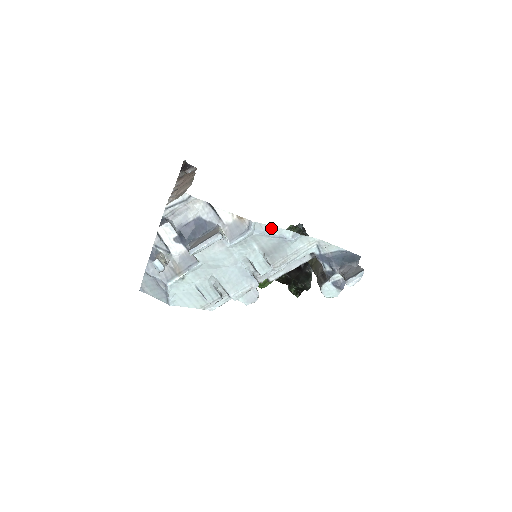
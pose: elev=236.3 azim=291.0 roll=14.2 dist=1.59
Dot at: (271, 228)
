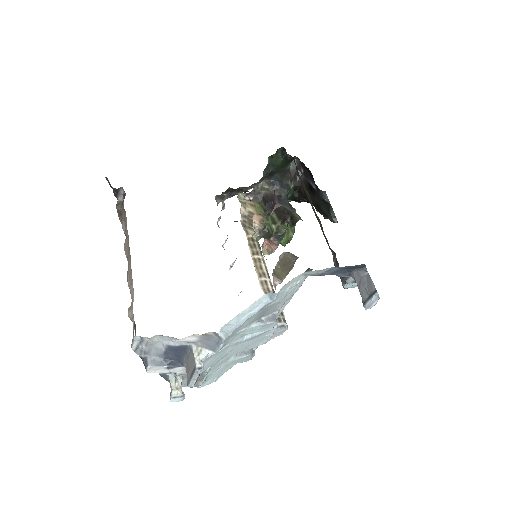
Dot at: (241, 315)
